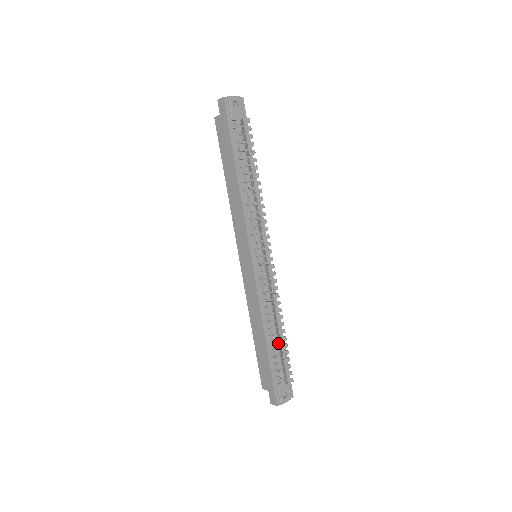
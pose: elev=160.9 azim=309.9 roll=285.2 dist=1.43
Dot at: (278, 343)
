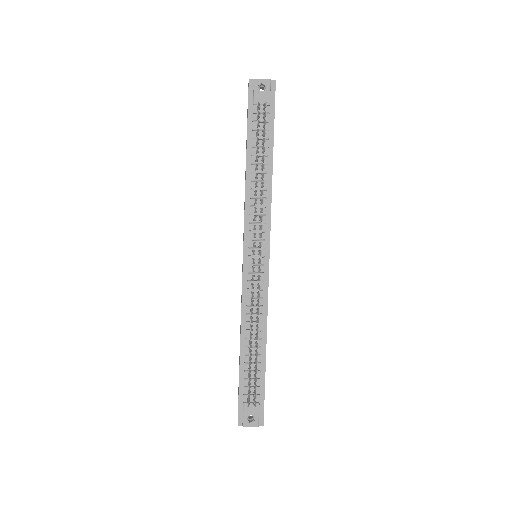
Dot at: (256, 358)
